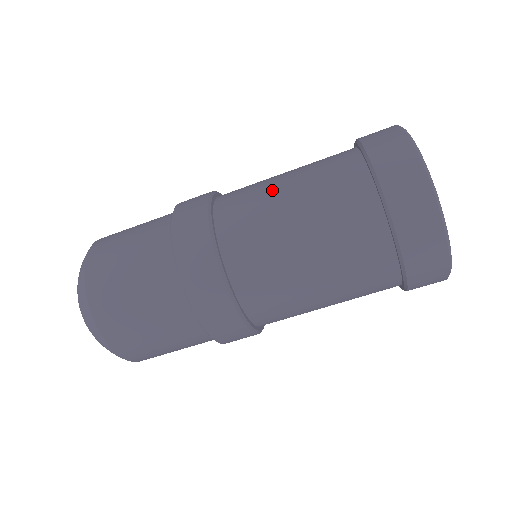
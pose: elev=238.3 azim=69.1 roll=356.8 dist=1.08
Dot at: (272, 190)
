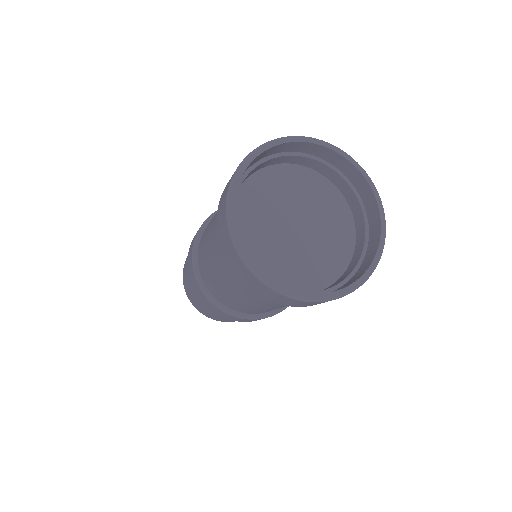
Dot at: occluded
